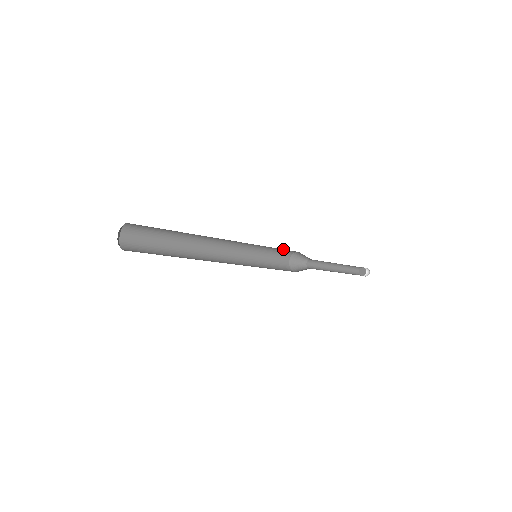
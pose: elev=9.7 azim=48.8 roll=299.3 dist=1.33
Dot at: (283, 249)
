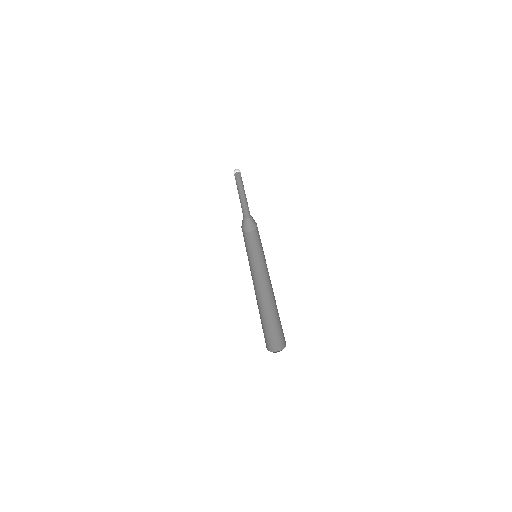
Dot at: occluded
